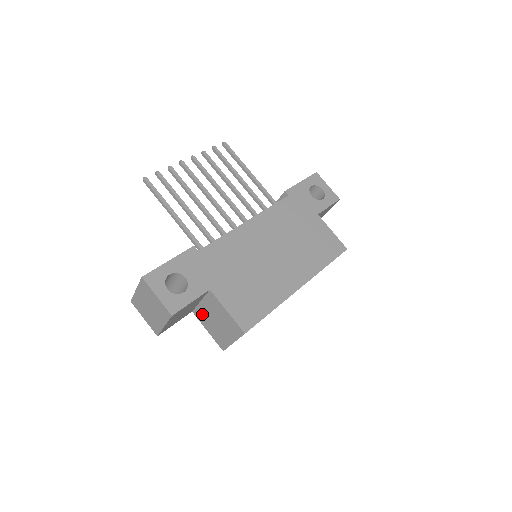
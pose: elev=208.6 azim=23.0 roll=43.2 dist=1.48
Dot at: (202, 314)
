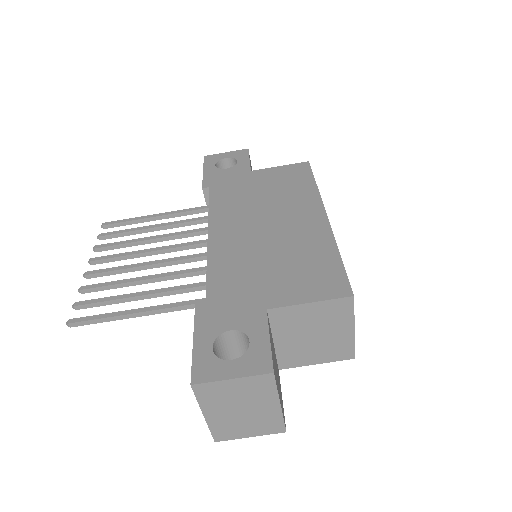
Dot at: (291, 354)
